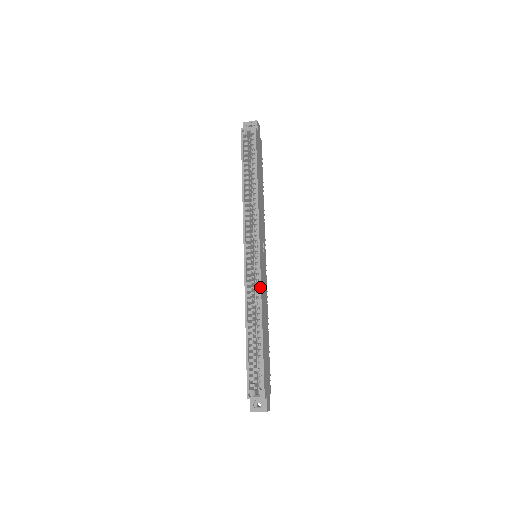
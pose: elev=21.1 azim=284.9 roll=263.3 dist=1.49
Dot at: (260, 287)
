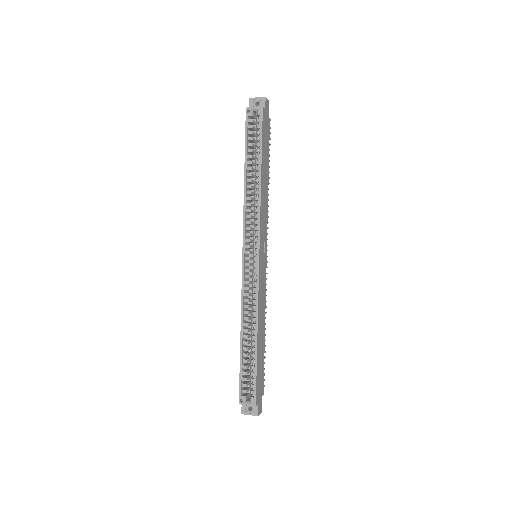
Dot at: (257, 294)
